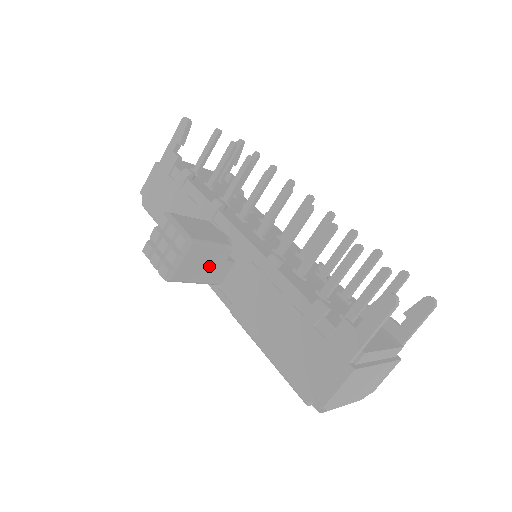
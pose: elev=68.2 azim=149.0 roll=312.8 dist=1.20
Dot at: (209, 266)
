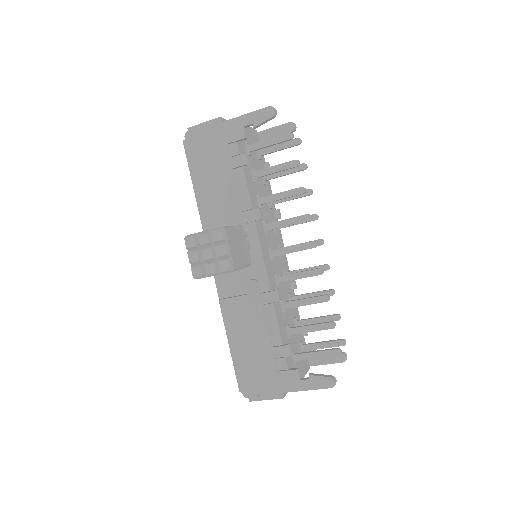
Dot at: occluded
